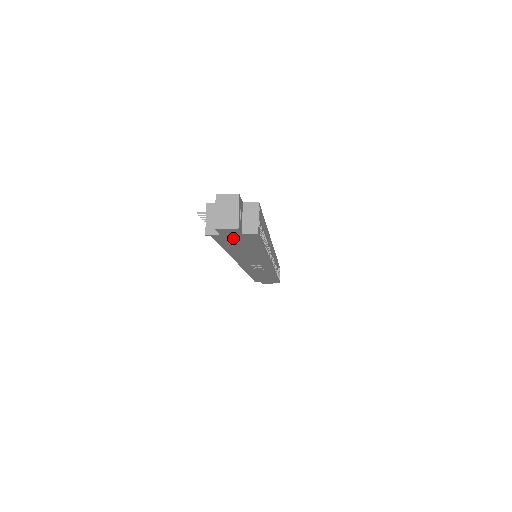
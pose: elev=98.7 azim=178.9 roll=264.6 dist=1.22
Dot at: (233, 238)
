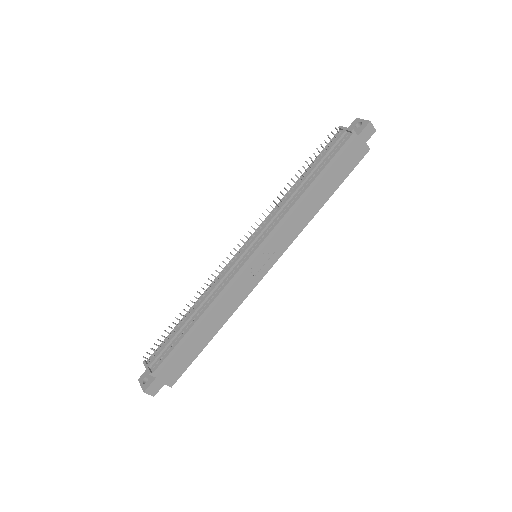
Dot at: (354, 148)
